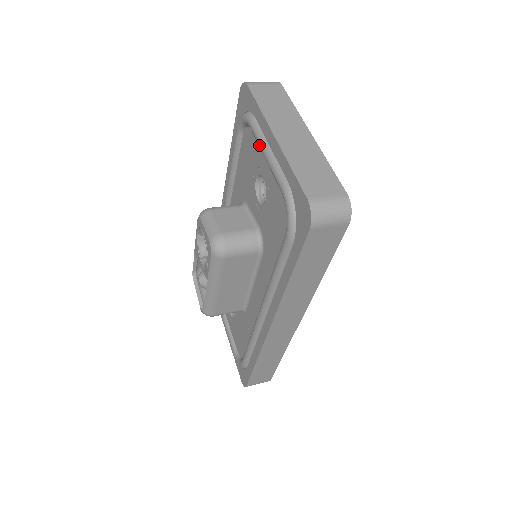
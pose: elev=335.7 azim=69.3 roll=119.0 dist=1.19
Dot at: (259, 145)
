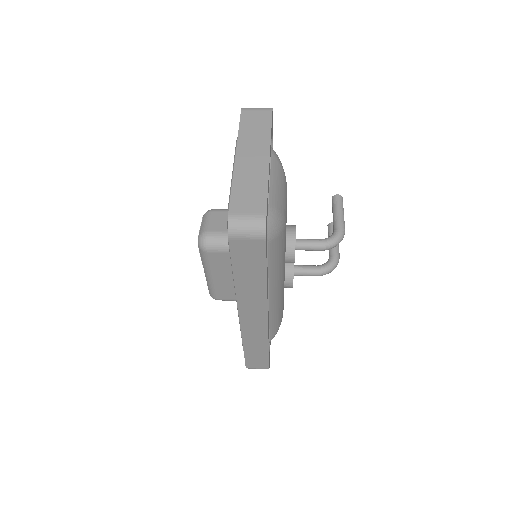
Dot at: (233, 163)
